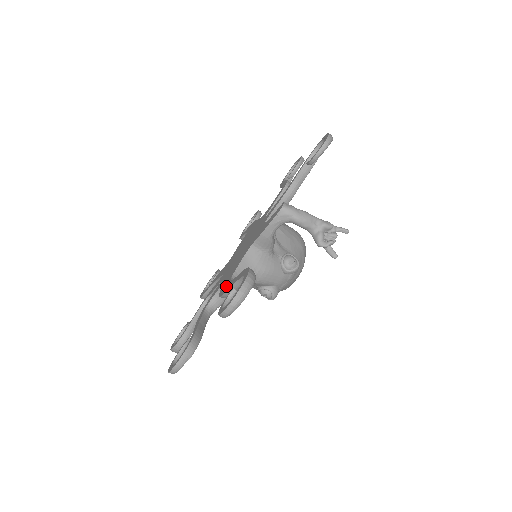
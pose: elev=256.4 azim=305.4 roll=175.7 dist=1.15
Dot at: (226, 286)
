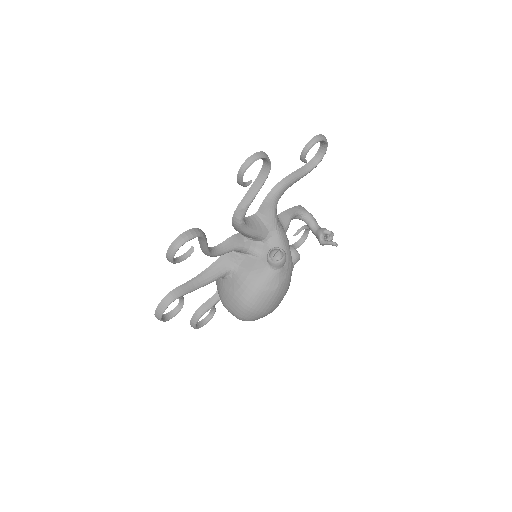
Dot at: occluded
